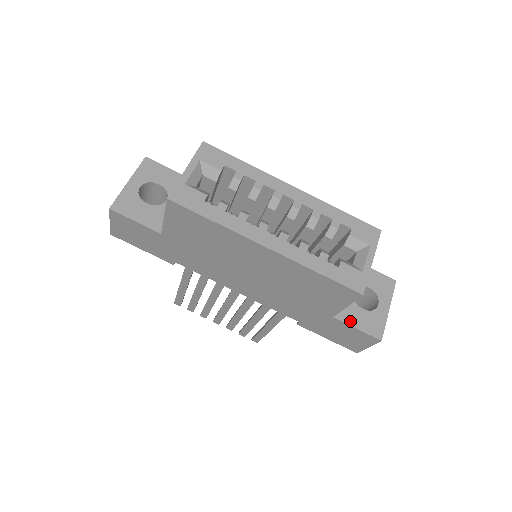
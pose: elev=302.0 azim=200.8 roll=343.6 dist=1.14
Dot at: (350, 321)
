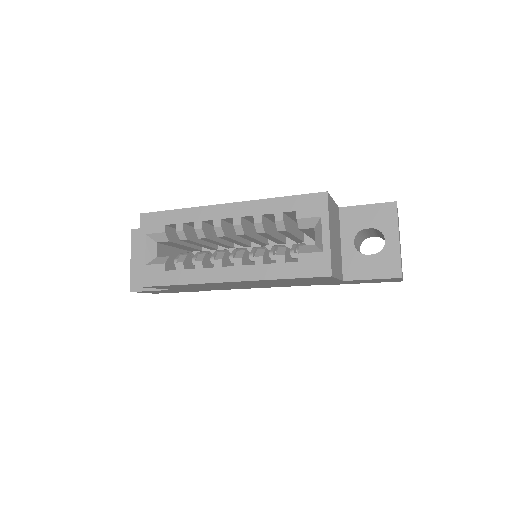
Dot at: (361, 275)
